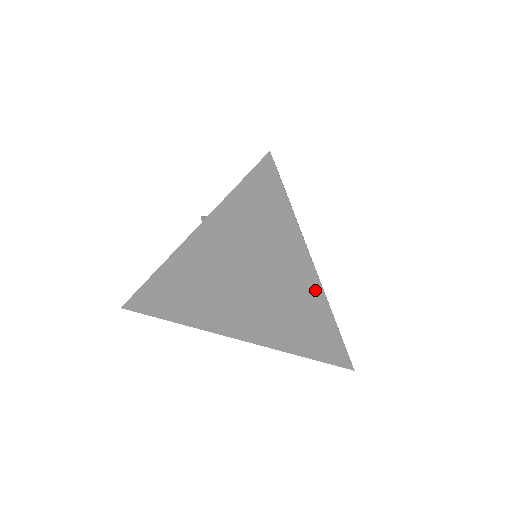
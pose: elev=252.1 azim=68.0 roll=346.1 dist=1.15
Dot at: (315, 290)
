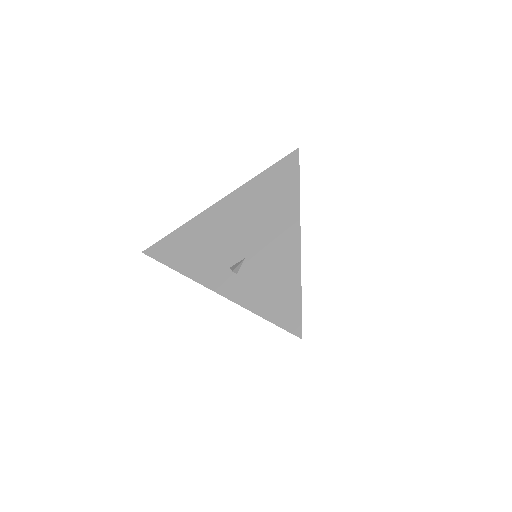
Dot at: occluded
